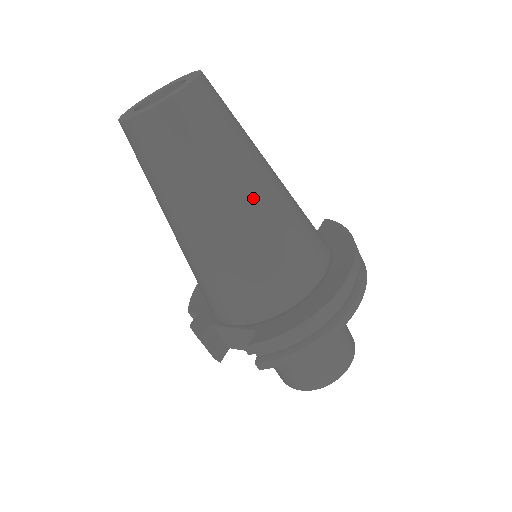
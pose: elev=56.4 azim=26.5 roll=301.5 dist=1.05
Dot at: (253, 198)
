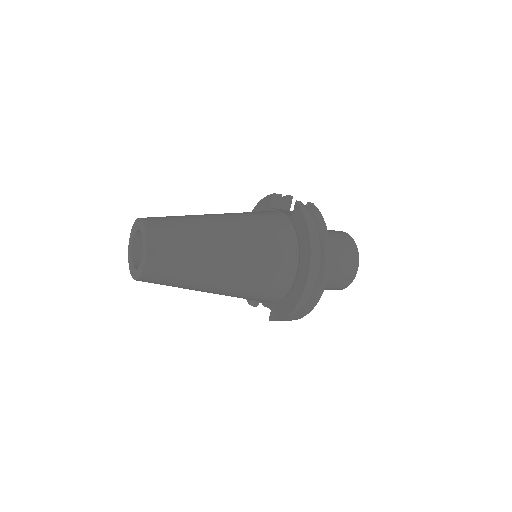
Dot at: (222, 277)
